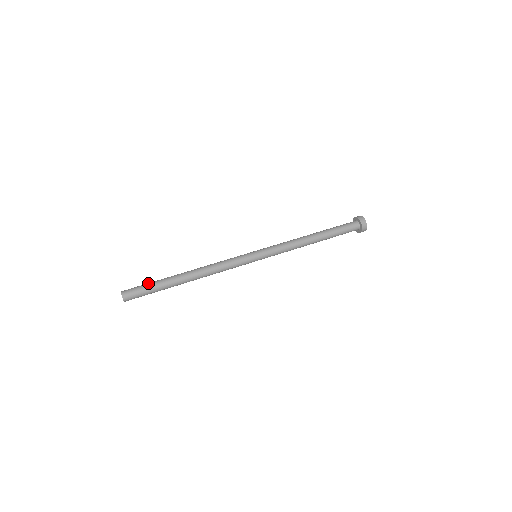
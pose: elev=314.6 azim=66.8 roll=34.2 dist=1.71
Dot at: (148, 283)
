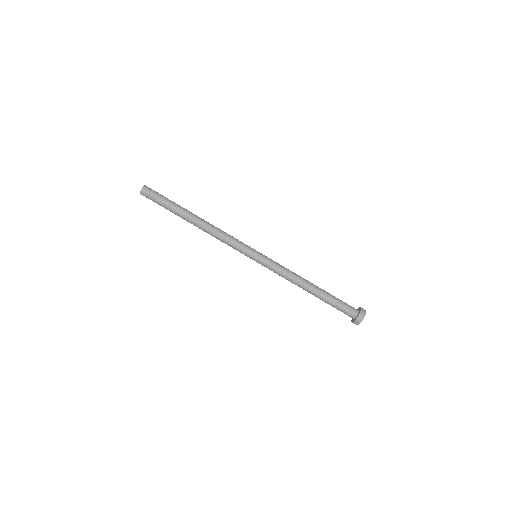
Dot at: (164, 200)
